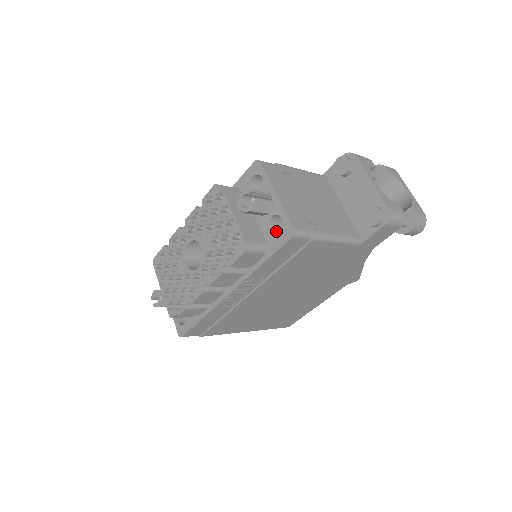
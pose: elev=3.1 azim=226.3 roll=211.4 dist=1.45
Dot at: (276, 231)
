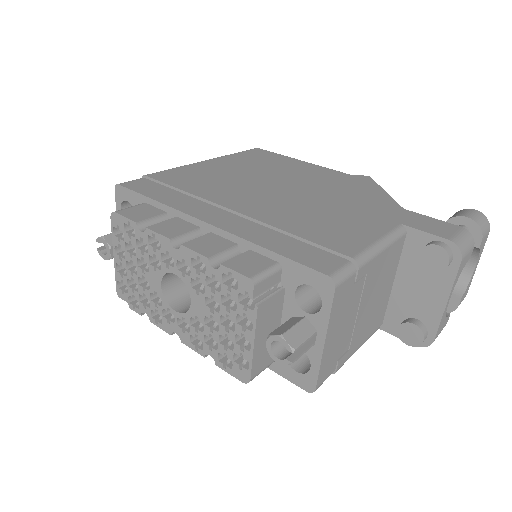
Dot at: occluded
